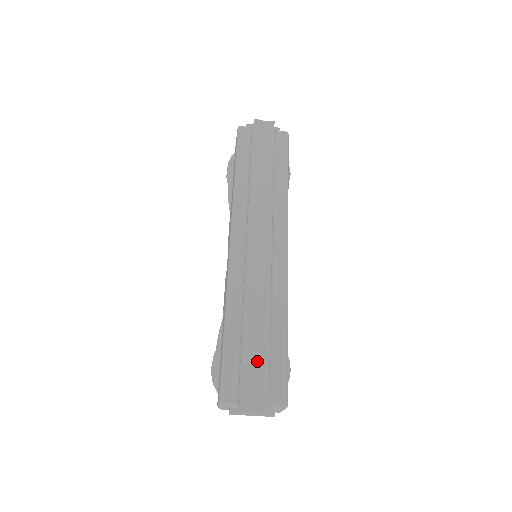
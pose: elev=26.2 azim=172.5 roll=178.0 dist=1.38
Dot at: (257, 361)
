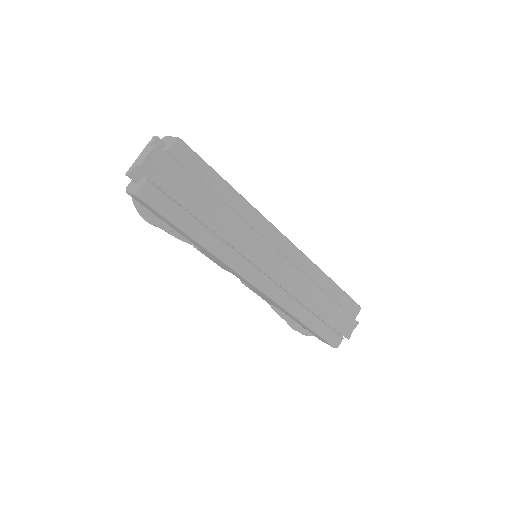
Dot at: (335, 314)
